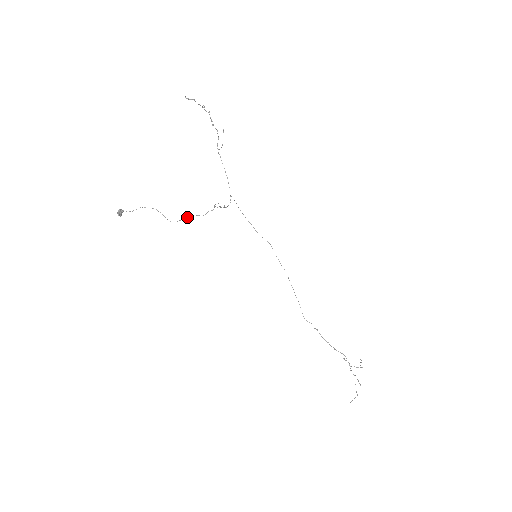
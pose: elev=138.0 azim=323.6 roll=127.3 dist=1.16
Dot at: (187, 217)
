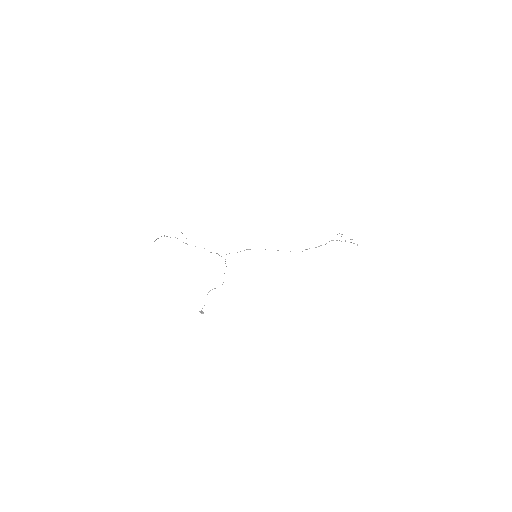
Dot at: occluded
